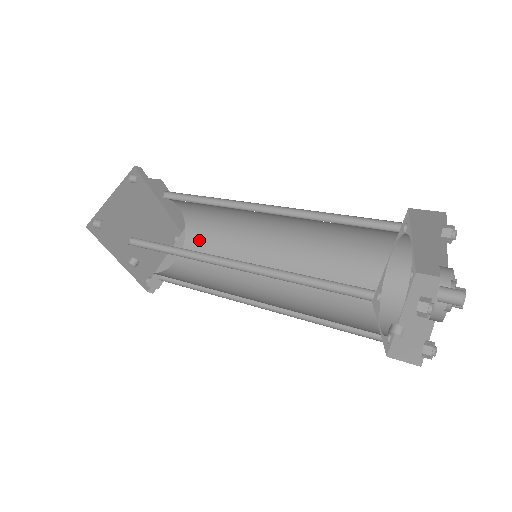
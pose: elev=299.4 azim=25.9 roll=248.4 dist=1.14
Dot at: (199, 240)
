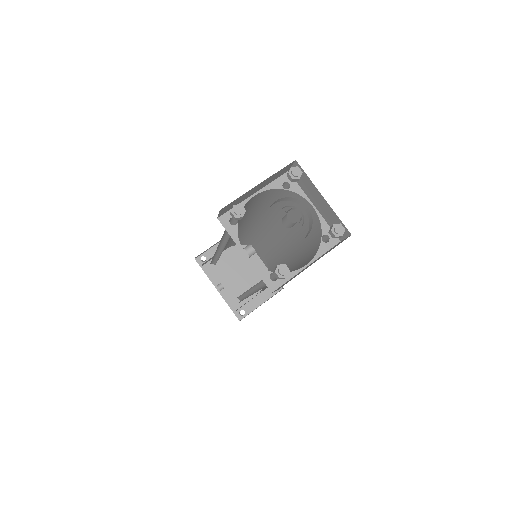
Dot at: occluded
